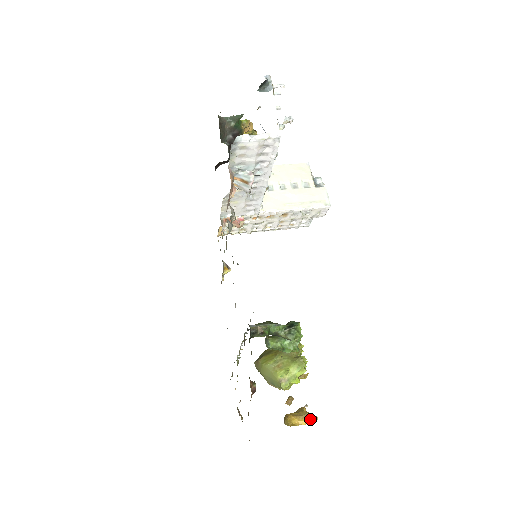
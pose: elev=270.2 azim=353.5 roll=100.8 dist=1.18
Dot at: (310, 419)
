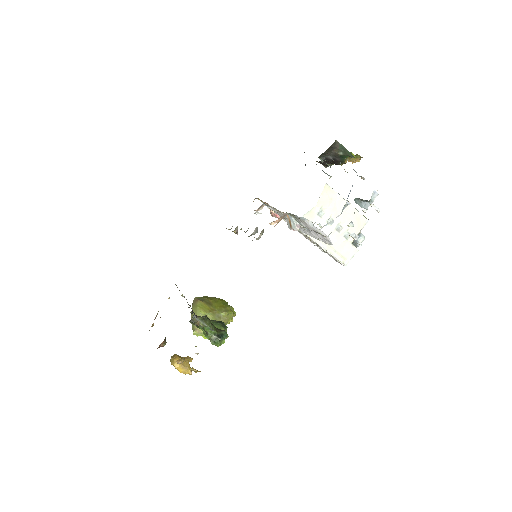
Dot at: (187, 372)
